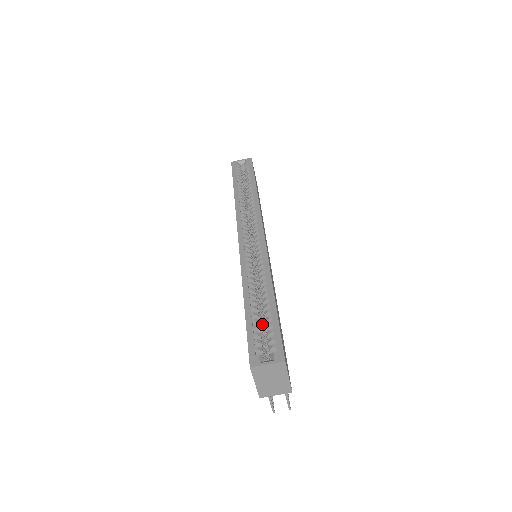
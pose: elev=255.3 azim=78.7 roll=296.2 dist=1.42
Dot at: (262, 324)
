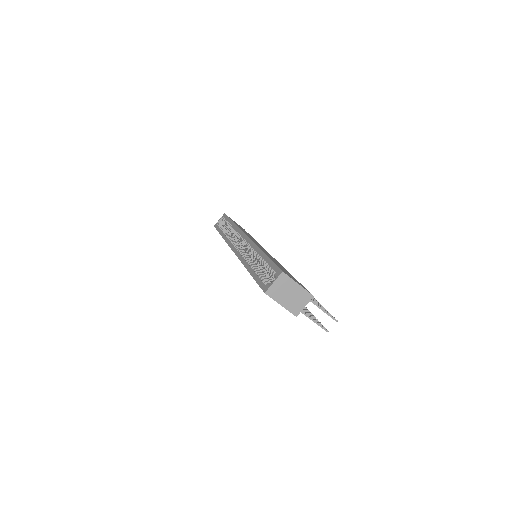
Dot at: (267, 274)
